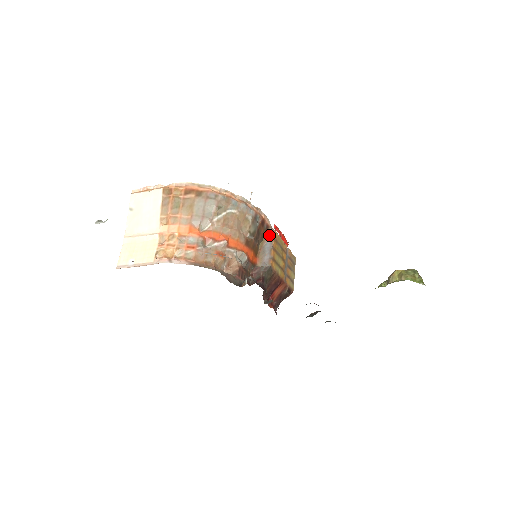
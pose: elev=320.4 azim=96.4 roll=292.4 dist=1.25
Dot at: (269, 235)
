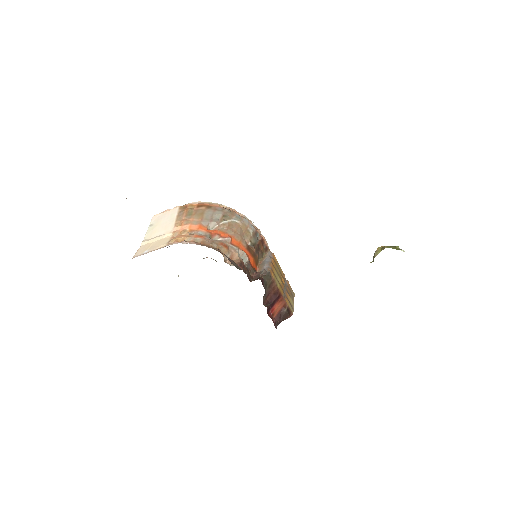
Dot at: (268, 254)
